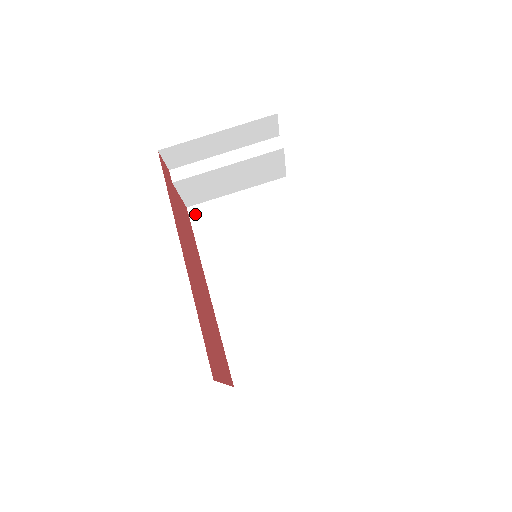
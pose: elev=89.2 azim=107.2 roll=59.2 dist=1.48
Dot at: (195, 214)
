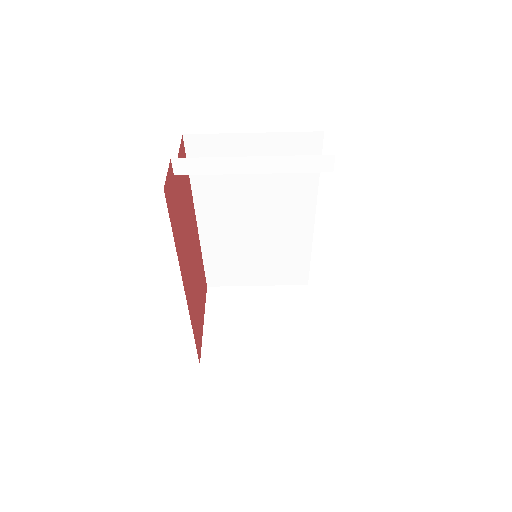
Dot at: (193, 145)
